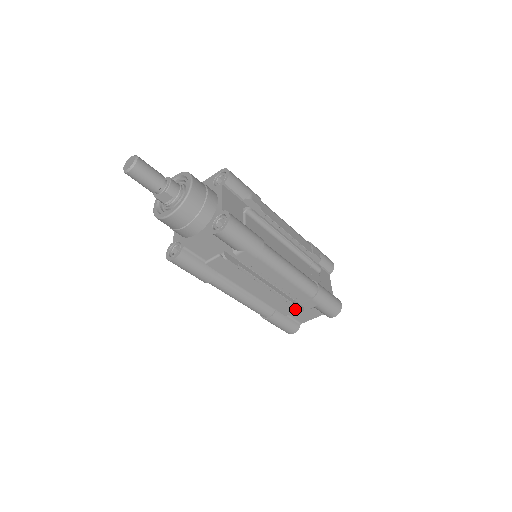
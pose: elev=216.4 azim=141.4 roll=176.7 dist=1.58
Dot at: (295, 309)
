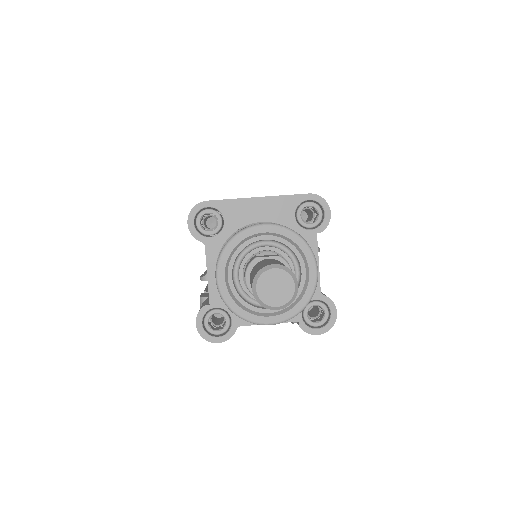
Dot at: occluded
